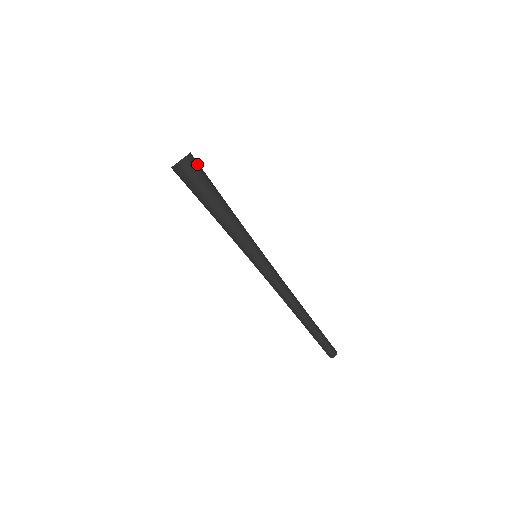
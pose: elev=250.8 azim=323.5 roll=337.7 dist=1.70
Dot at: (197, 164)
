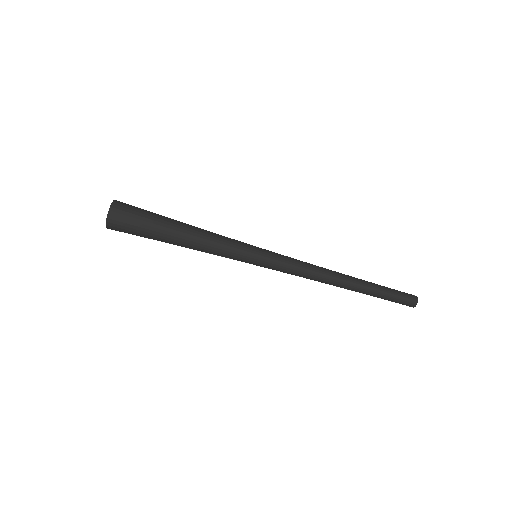
Dot at: (129, 205)
